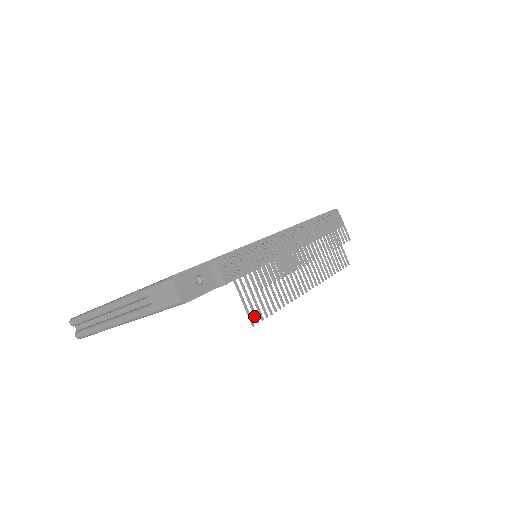
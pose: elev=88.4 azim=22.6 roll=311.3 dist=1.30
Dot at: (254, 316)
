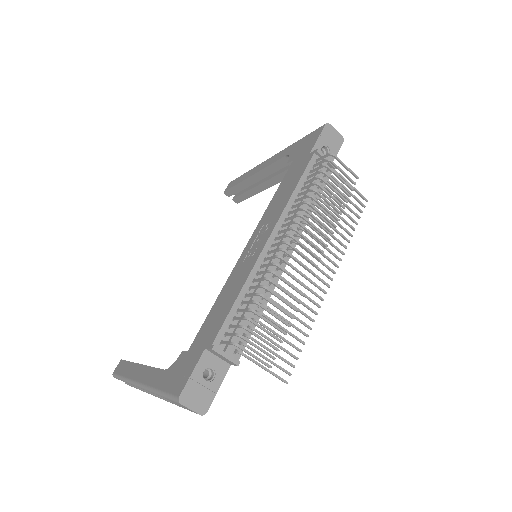
Dot at: occluded
